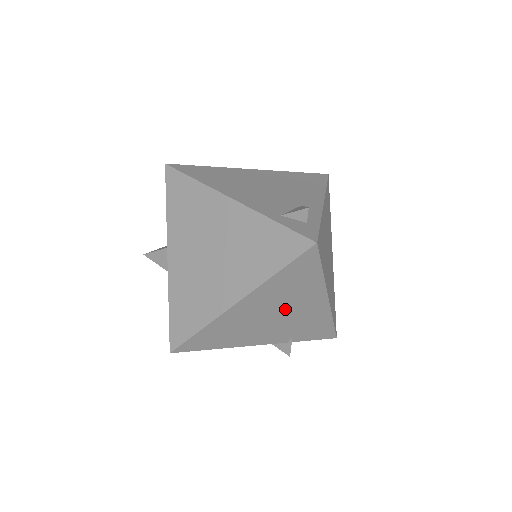
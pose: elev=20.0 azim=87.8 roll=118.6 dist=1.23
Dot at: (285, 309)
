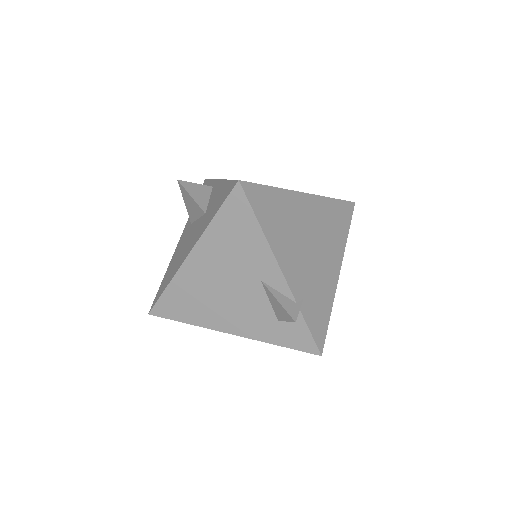
Dot at: (319, 245)
